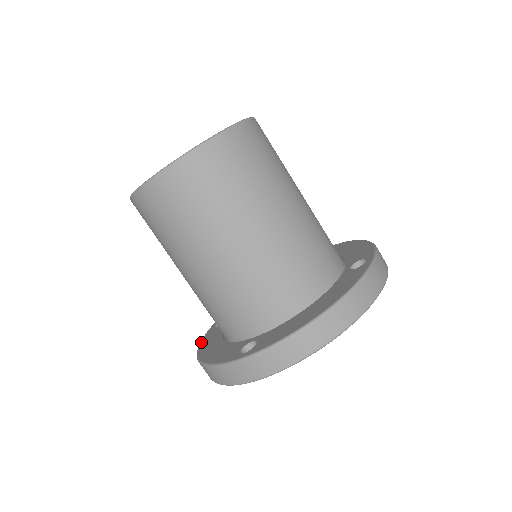
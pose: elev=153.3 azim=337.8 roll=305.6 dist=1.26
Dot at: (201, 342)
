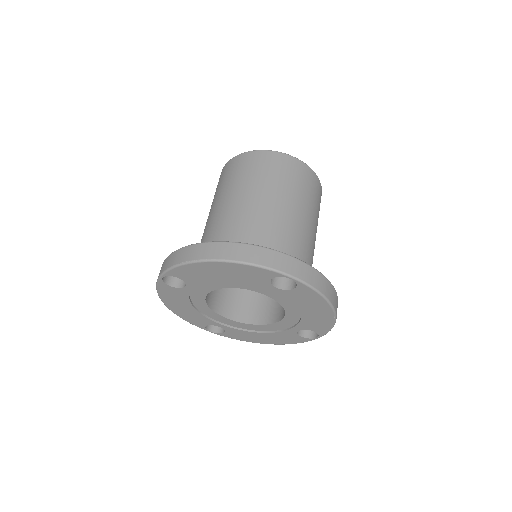
Dot at: occluded
